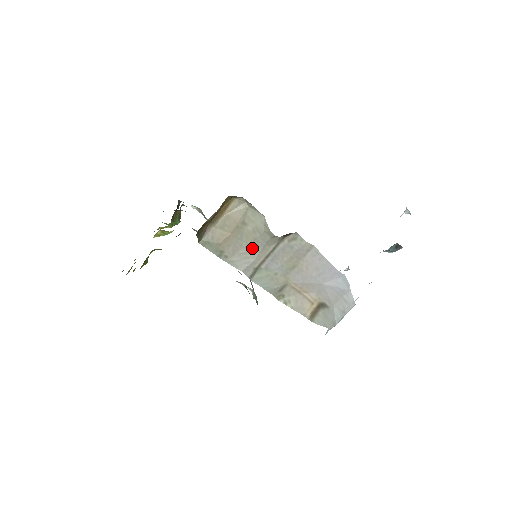
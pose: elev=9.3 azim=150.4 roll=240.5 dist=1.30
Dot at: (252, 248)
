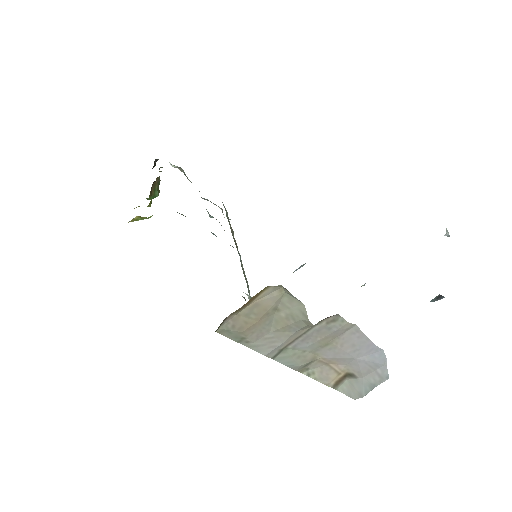
Dot at: (281, 333)
